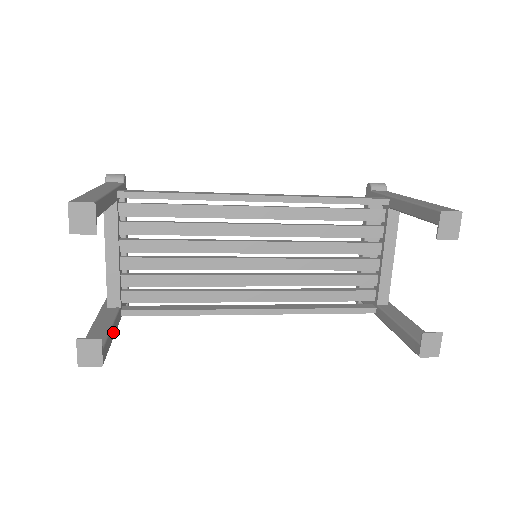
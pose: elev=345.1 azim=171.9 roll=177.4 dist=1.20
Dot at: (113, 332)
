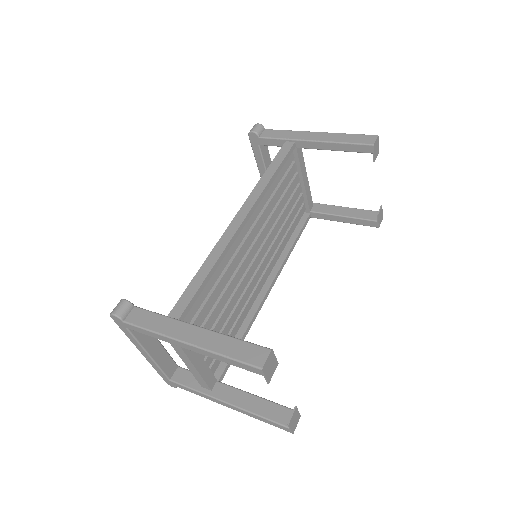
Dot at: (254, 397)
